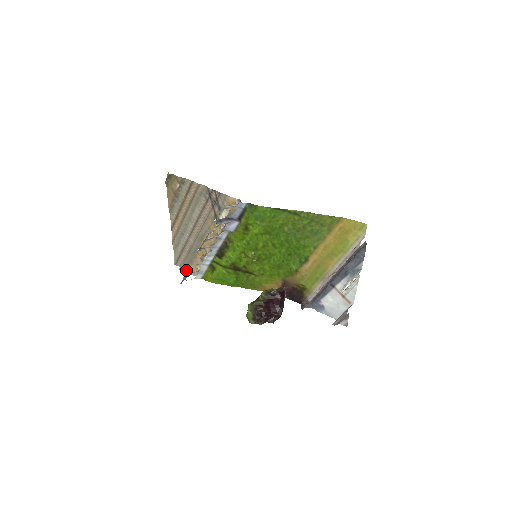
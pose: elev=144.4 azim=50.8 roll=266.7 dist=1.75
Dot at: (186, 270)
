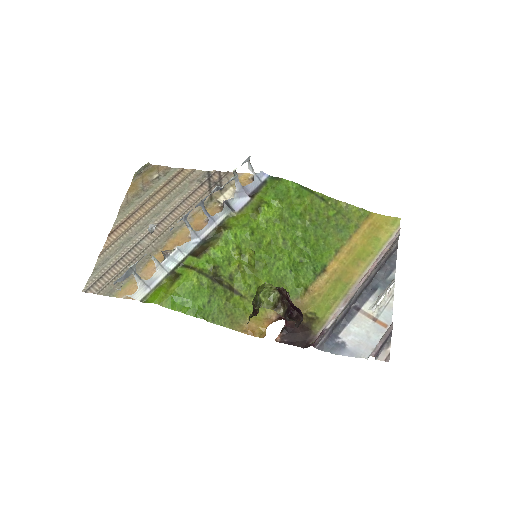
Dot at: (109, 294)
